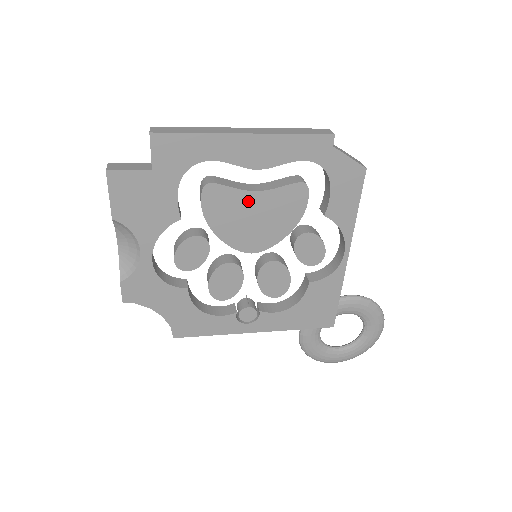
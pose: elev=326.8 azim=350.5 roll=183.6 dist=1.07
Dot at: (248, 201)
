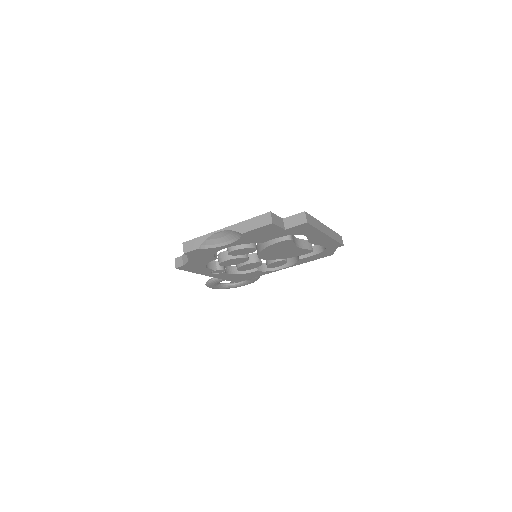
Dot at: (290, 248)
